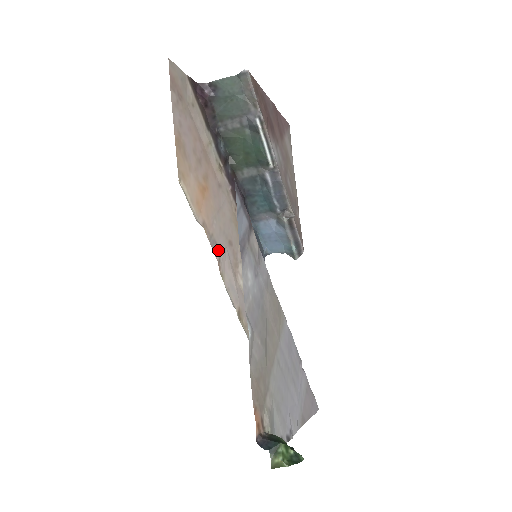
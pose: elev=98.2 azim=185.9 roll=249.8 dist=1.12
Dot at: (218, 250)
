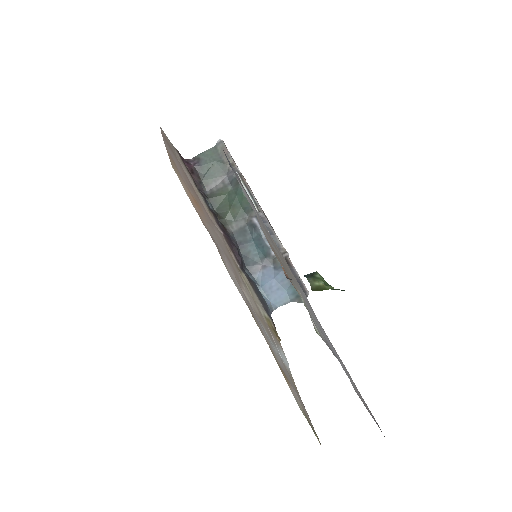
Dot at: (216, 244)
